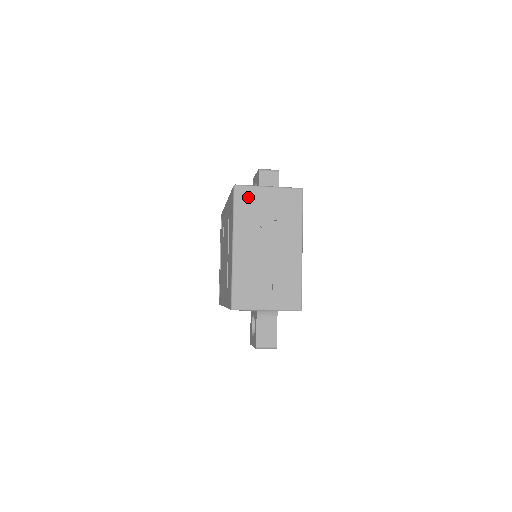
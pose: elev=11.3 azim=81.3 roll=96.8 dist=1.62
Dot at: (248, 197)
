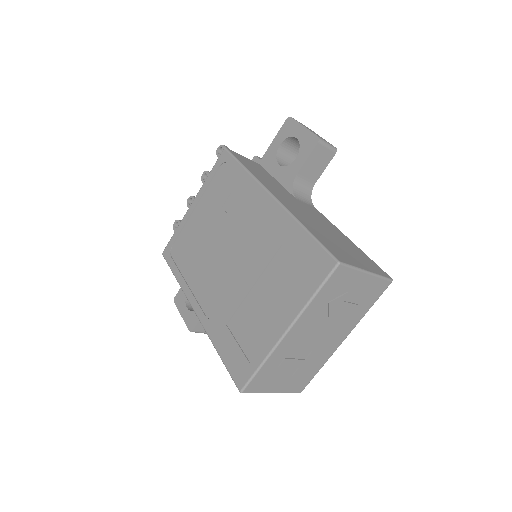
Dot at: (342, 281)
